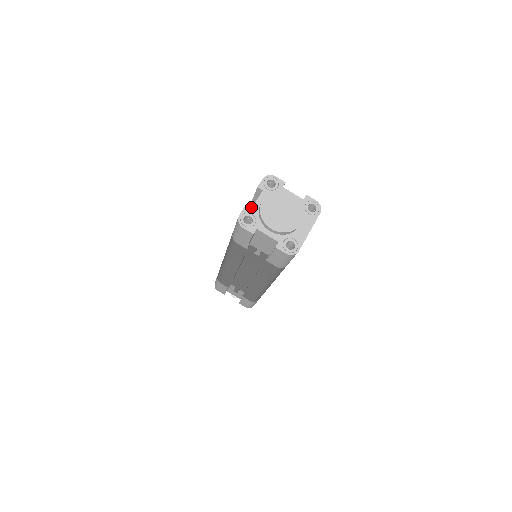
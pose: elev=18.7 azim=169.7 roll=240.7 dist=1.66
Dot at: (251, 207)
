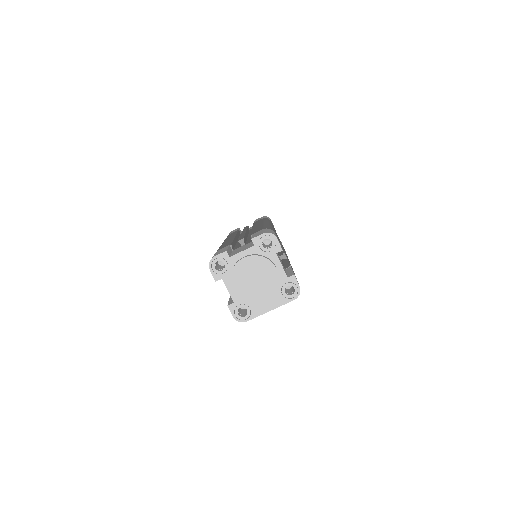
Dot at: occluded
